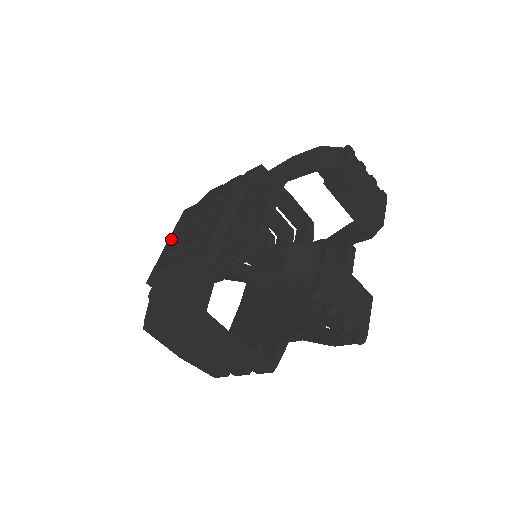
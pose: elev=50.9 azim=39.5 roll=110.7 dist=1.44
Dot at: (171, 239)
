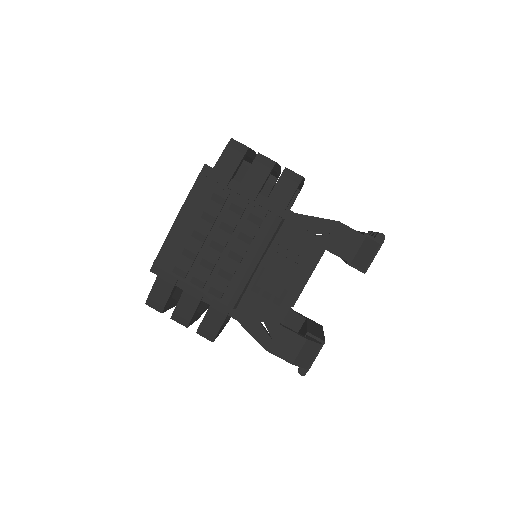
Dot at: (183, 218)
